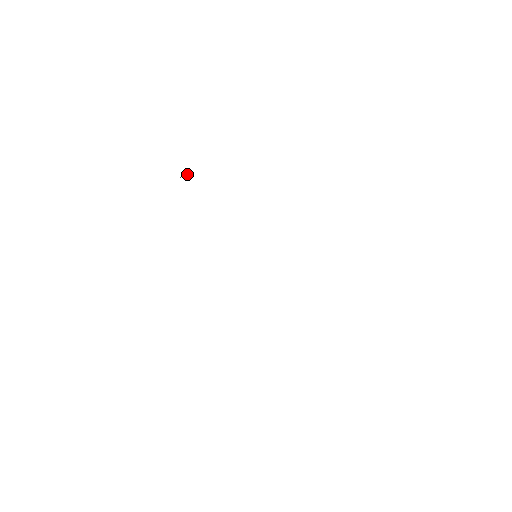
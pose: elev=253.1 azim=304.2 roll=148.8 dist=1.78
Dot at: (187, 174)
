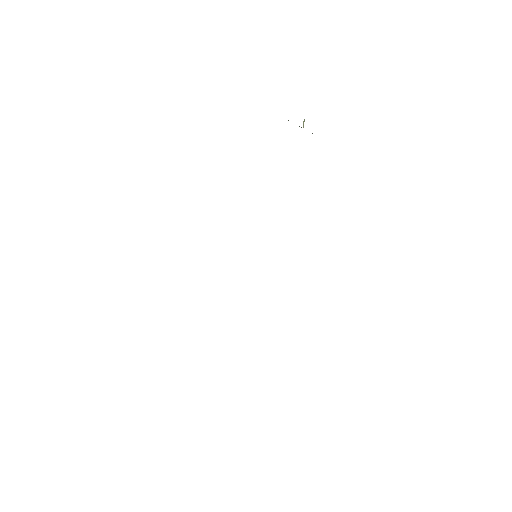
Dot at: occluded
